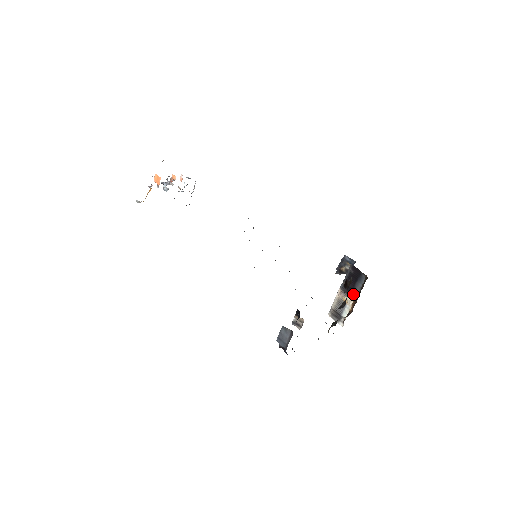
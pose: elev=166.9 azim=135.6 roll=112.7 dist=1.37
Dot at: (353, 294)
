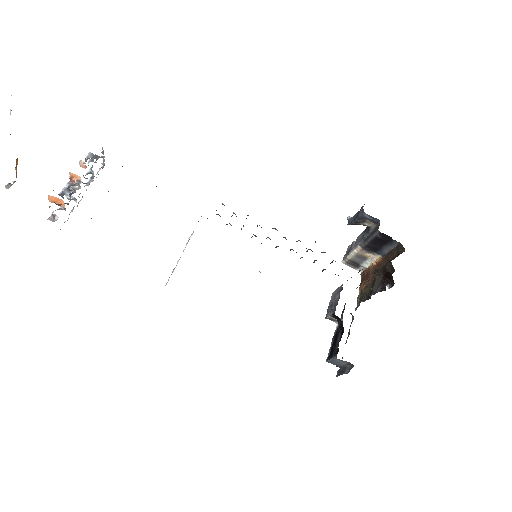
Dot at: (379, 253)
